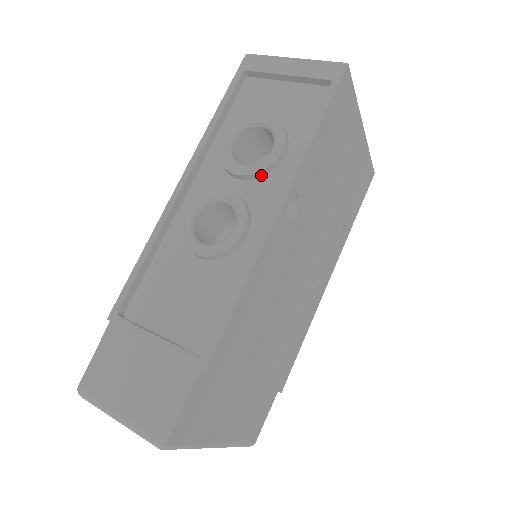
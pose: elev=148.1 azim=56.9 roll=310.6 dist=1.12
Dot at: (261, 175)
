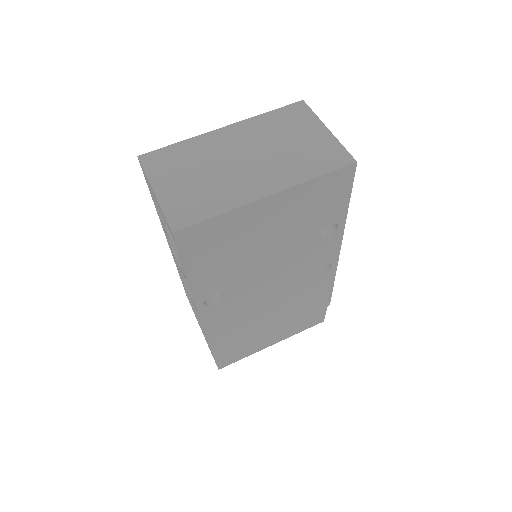
Dot at: occluded
